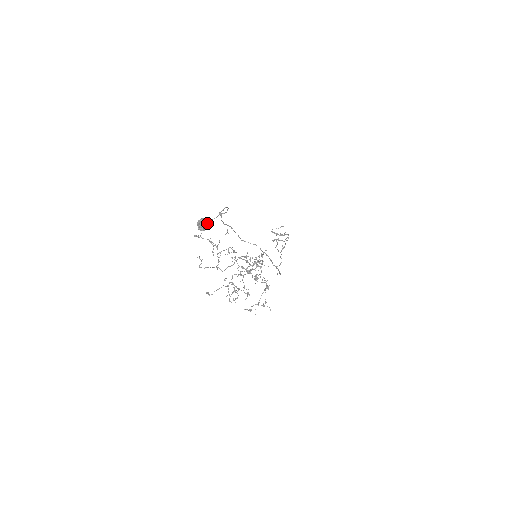
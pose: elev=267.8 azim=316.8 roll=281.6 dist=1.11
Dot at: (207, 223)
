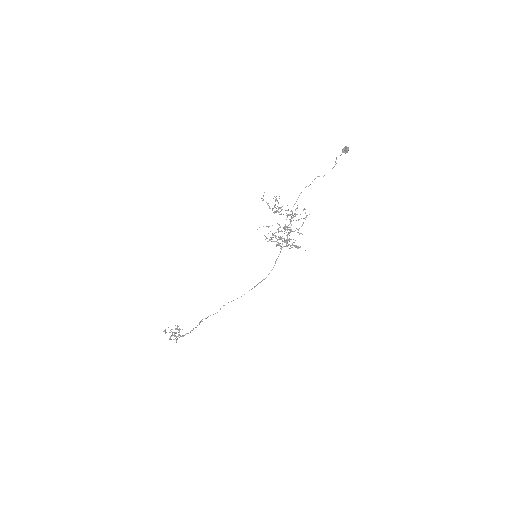
Dot at: occluded
